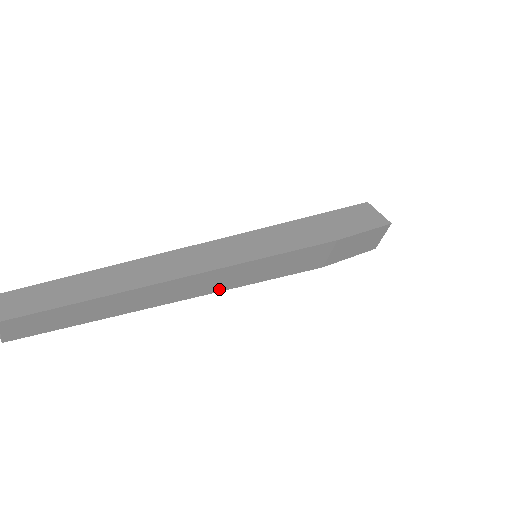
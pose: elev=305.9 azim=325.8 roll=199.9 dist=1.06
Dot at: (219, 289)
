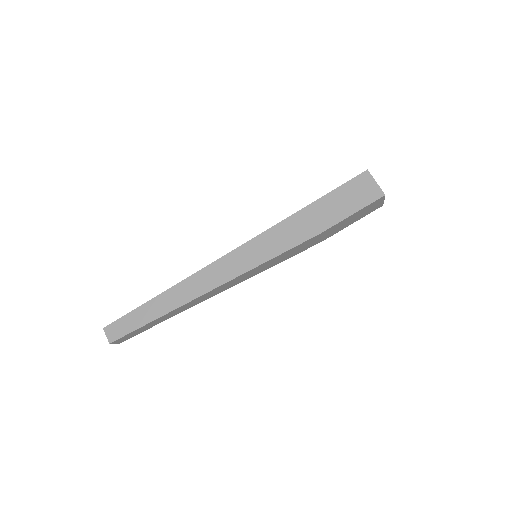
Dot at: (231, 286)
